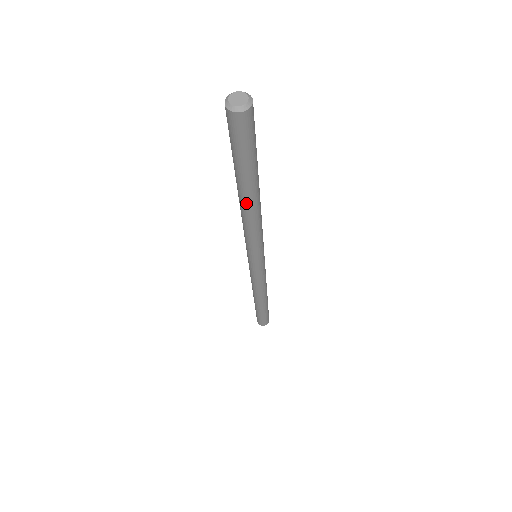
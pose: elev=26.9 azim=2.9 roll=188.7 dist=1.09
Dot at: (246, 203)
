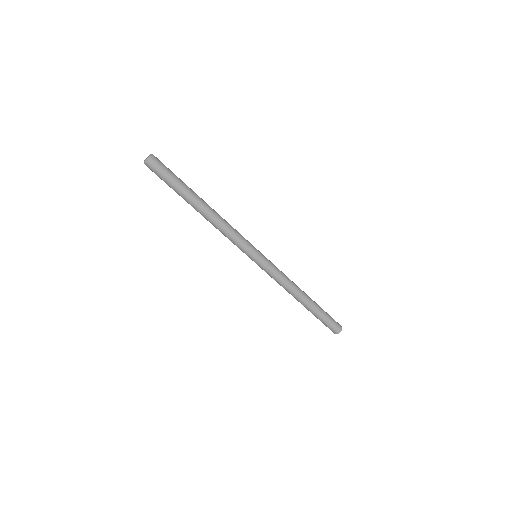
Dot at: (201, 212)
